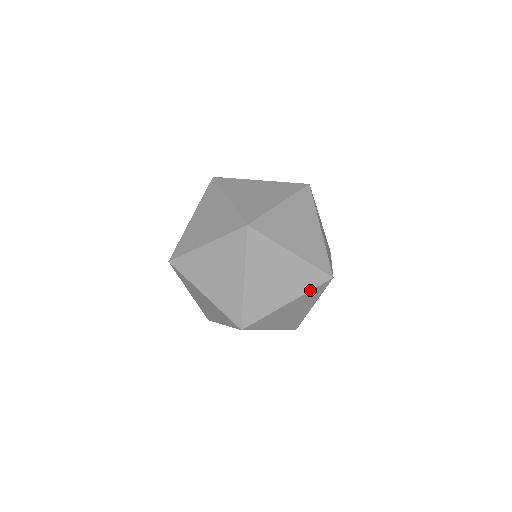
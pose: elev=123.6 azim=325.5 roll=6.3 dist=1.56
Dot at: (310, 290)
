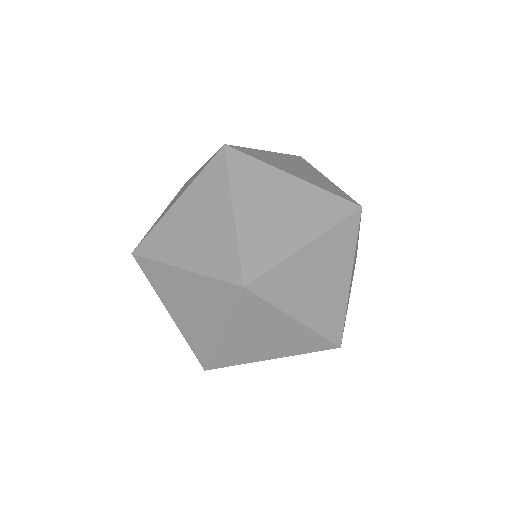
Dot at: (355, 244)
